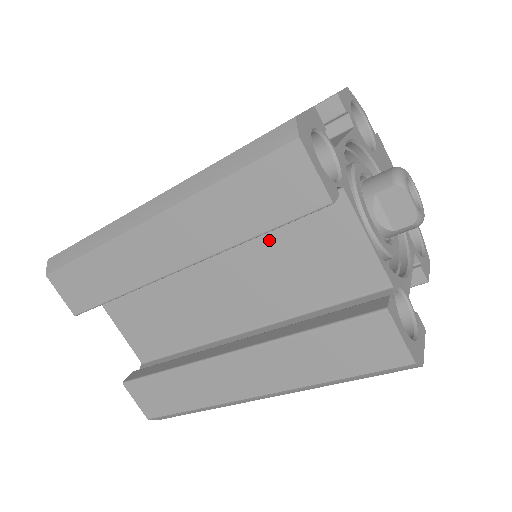
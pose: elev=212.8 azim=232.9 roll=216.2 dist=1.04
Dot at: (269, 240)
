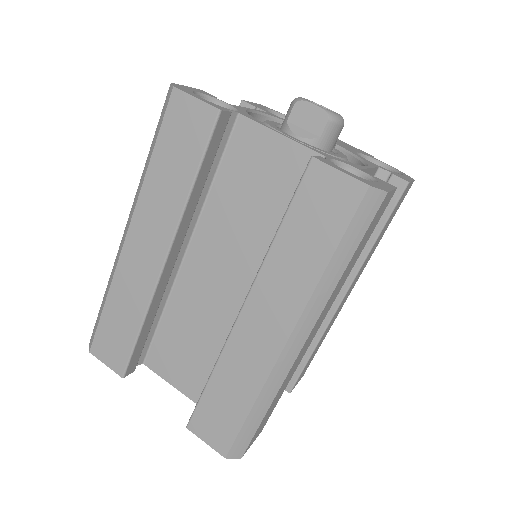
Dot at: (222, 198)
